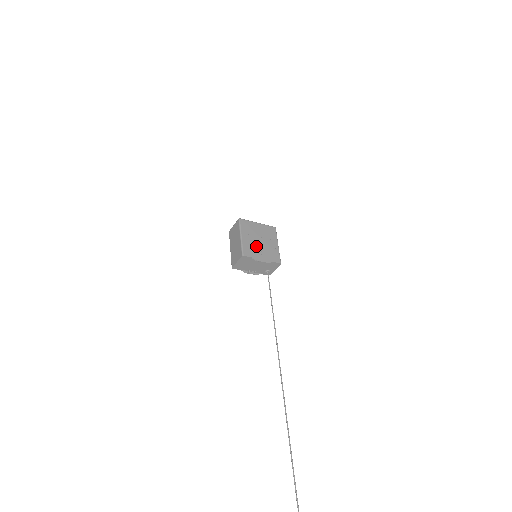
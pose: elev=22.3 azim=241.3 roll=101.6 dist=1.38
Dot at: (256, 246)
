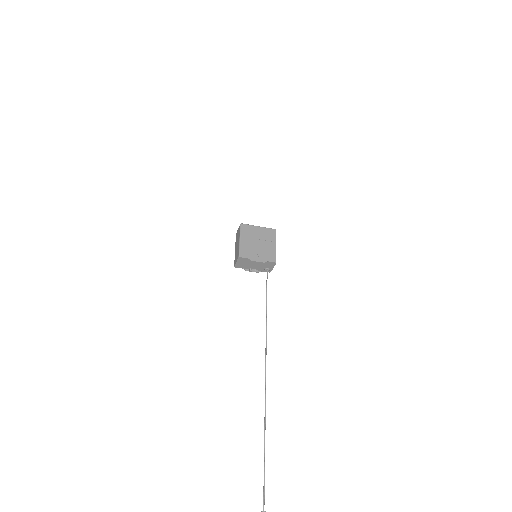
Dot at: (253, 248)
